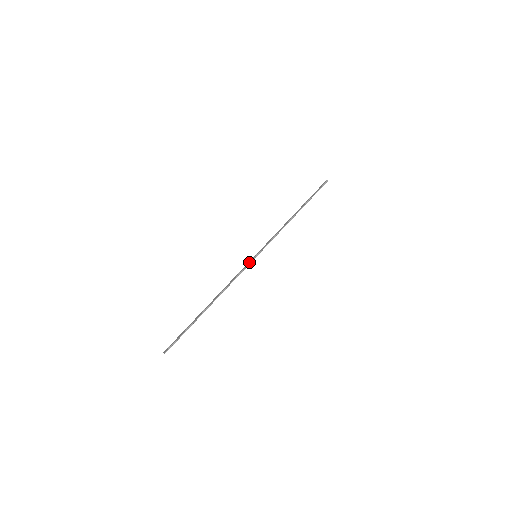
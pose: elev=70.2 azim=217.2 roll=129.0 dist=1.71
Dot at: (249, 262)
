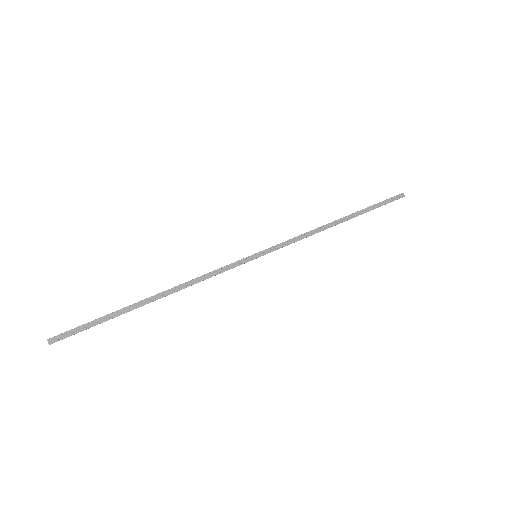
Dot at: (243, 263)
